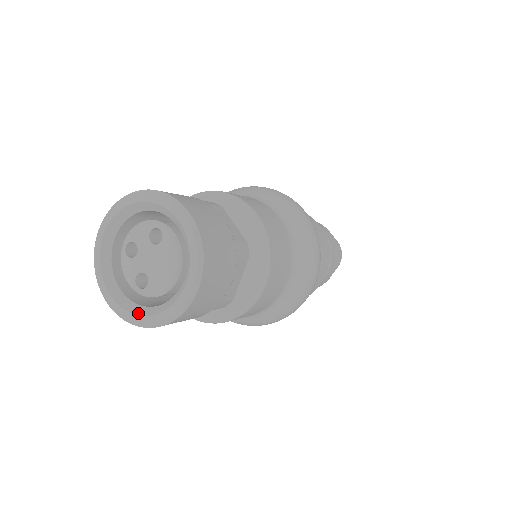
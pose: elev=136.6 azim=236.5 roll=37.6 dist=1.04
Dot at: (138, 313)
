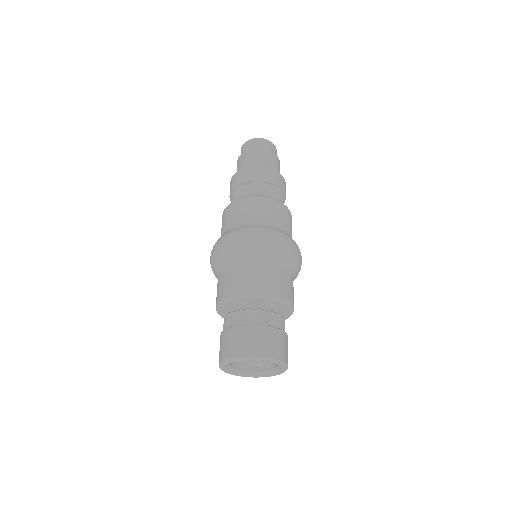
Dot at: (260, 376)
